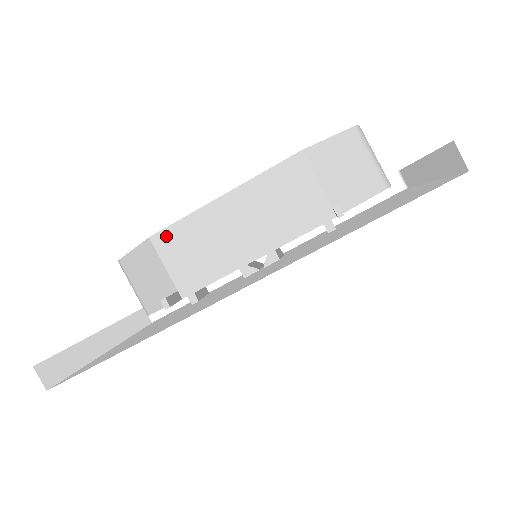
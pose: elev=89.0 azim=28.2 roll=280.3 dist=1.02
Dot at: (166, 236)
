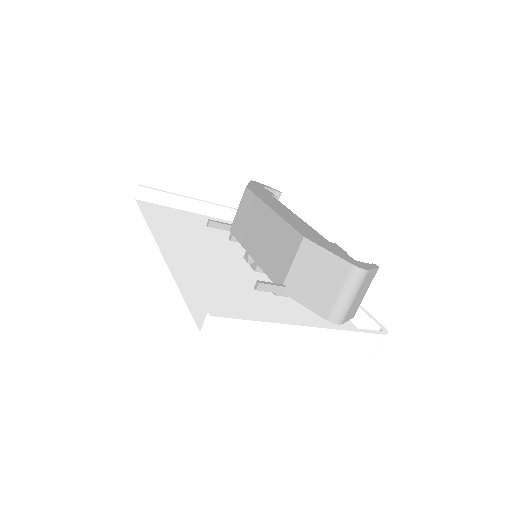
Dot at: (249, 195)
